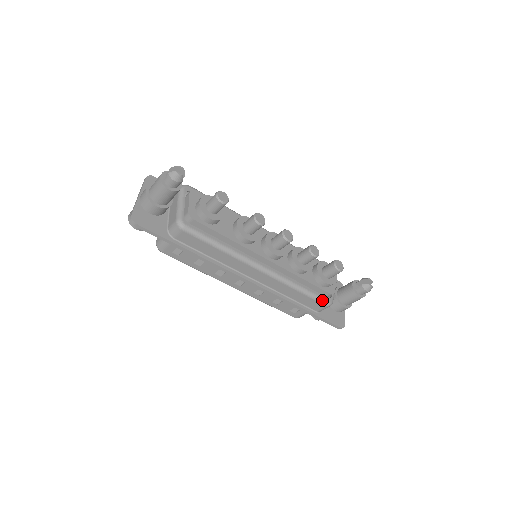
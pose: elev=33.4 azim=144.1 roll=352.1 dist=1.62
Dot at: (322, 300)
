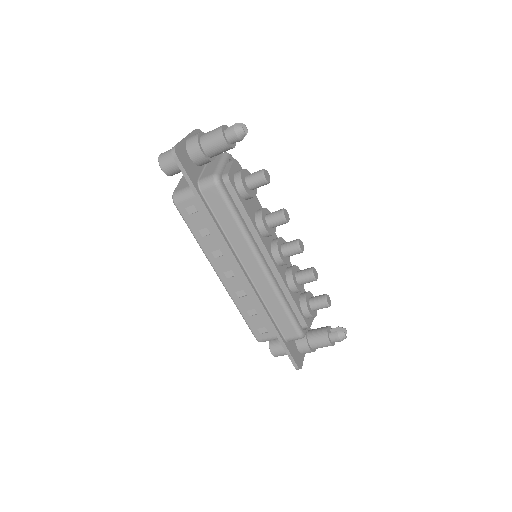
Dot at: (298, 328)
